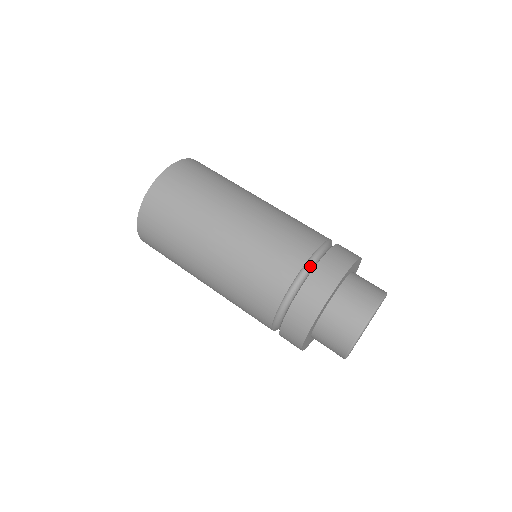
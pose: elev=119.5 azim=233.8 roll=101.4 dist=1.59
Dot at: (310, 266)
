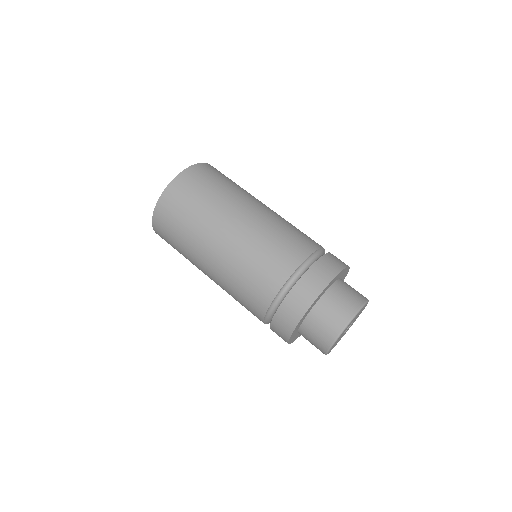
Dot at: (286, 289)
